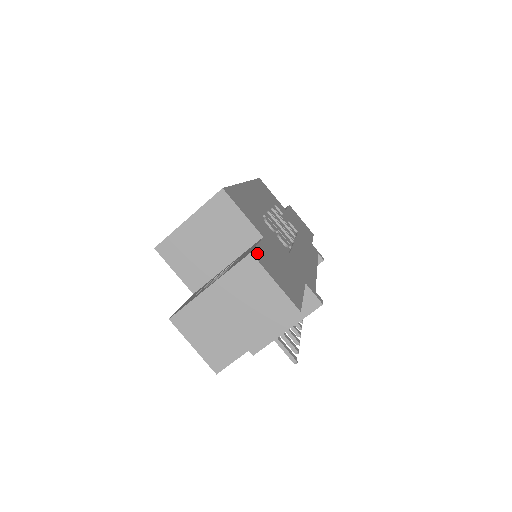
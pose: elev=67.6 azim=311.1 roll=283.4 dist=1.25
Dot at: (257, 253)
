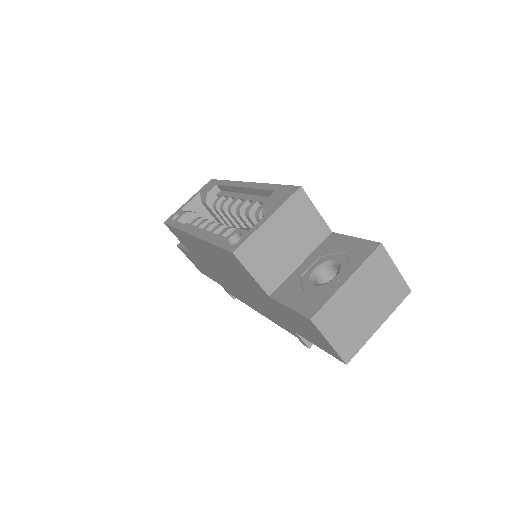
Dot at: (373, 244)
